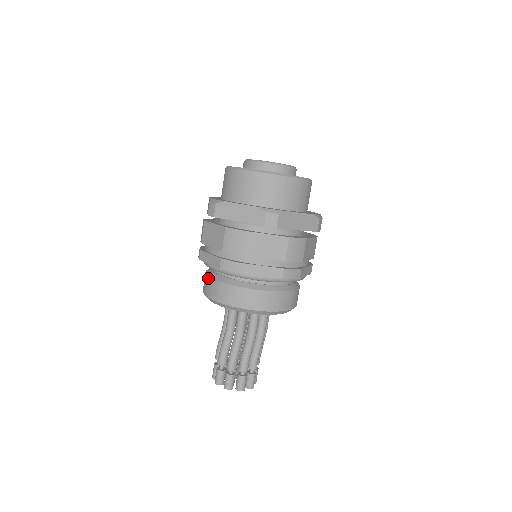
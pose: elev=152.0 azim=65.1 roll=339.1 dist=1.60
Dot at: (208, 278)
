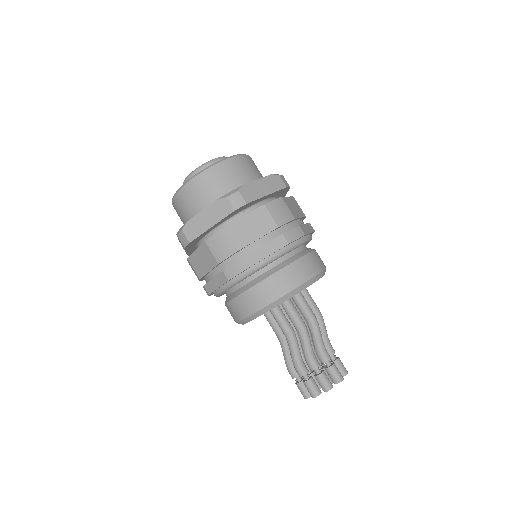
Dot at: occluded
